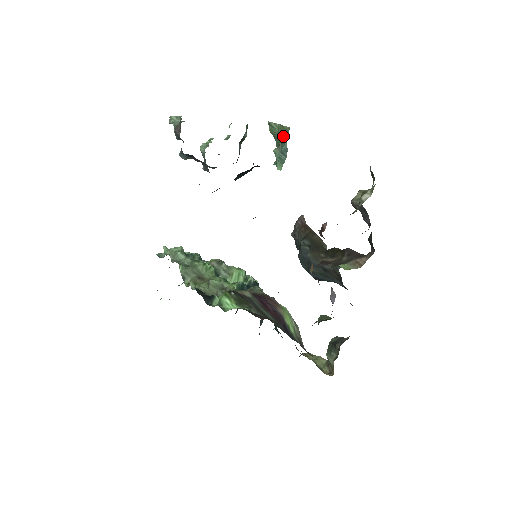
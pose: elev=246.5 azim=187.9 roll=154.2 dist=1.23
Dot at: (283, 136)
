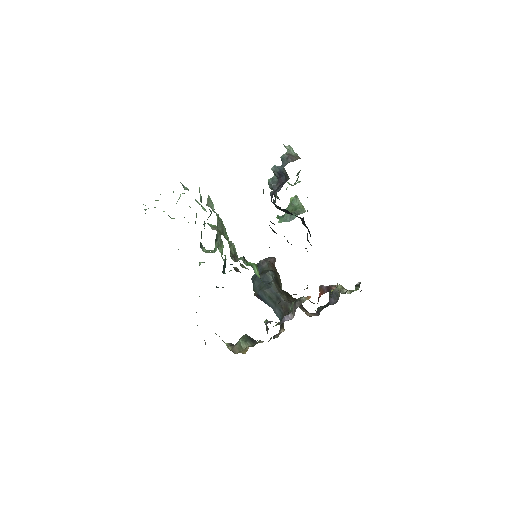
Dot at: (299, 211)
